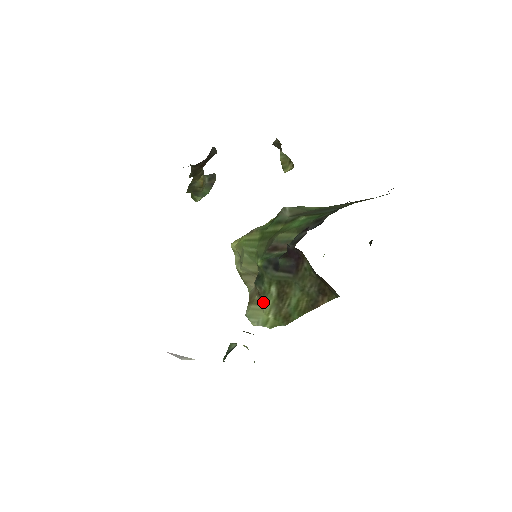
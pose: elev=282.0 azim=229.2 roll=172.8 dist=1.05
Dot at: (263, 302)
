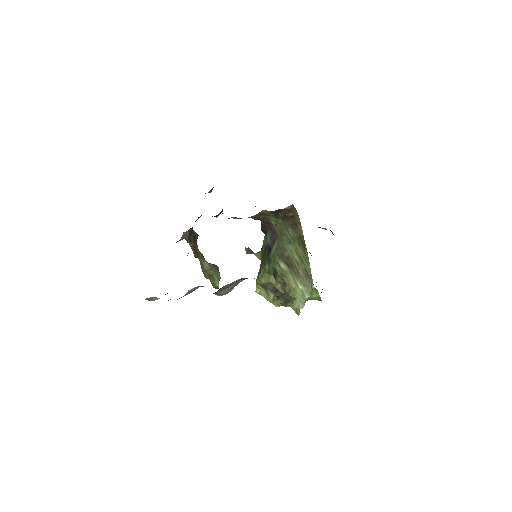
Dot at: (288, 282)
